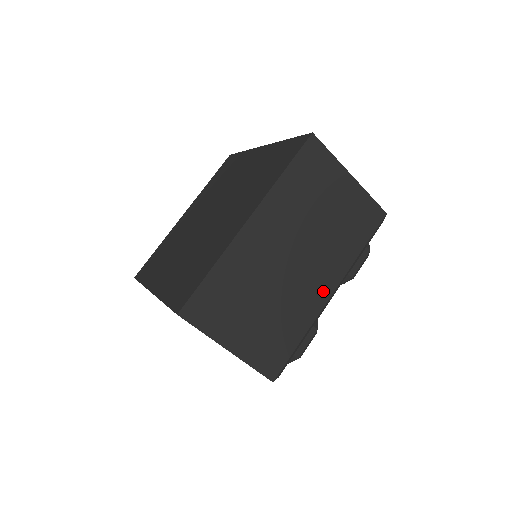
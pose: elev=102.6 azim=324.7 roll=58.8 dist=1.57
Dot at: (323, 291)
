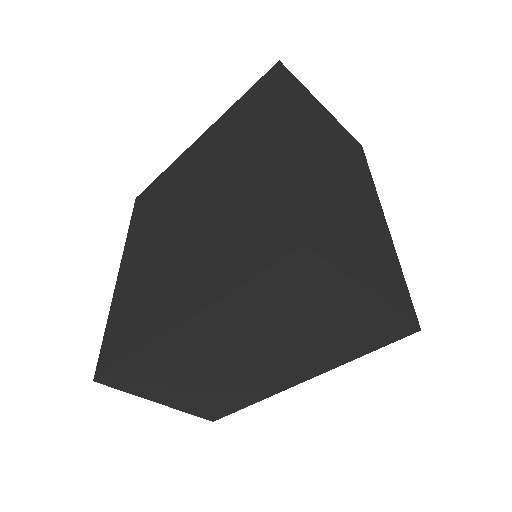
Dot at: (288, 380)
